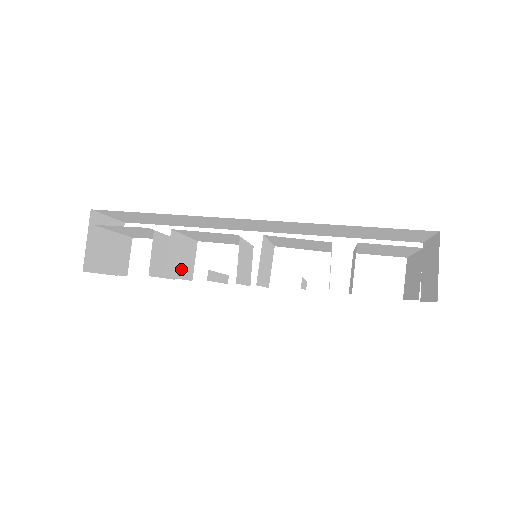
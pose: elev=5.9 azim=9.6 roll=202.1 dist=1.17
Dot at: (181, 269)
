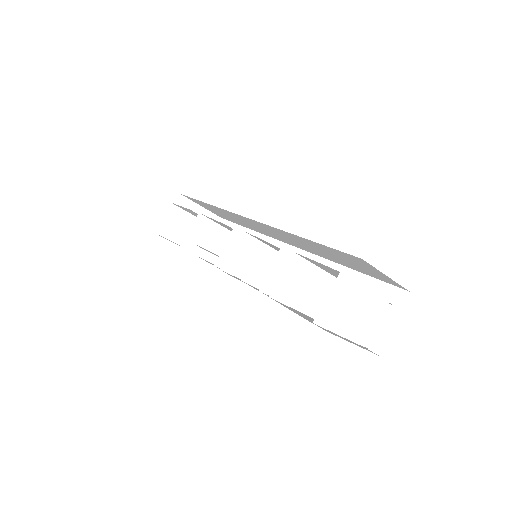
Dot at: (214, 253)
